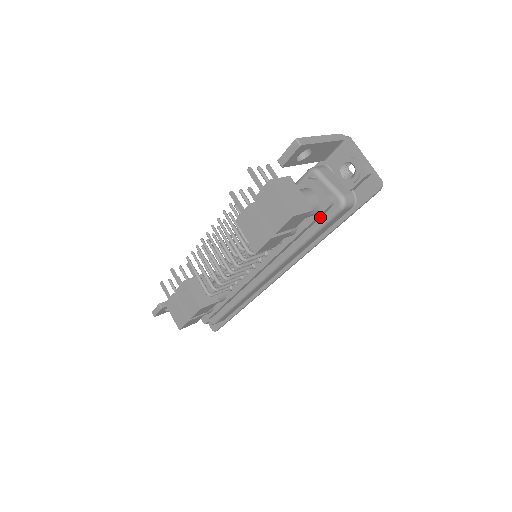
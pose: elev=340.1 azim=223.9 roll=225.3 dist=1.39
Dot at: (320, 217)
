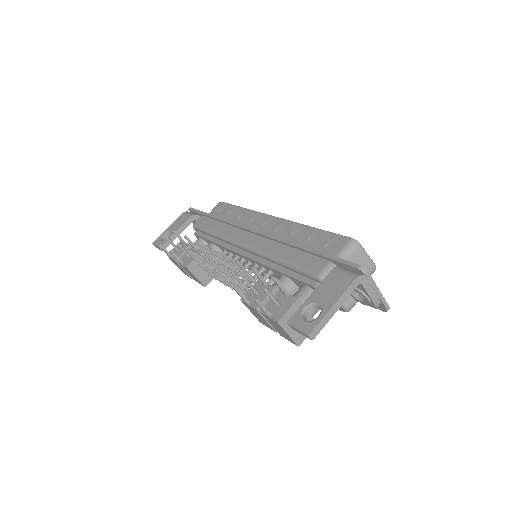
Dot at: occluded
